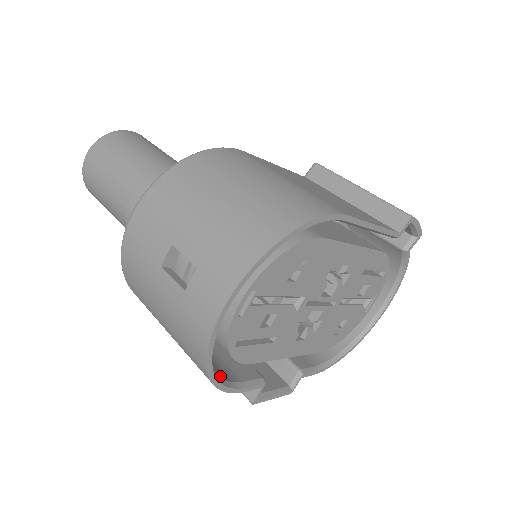
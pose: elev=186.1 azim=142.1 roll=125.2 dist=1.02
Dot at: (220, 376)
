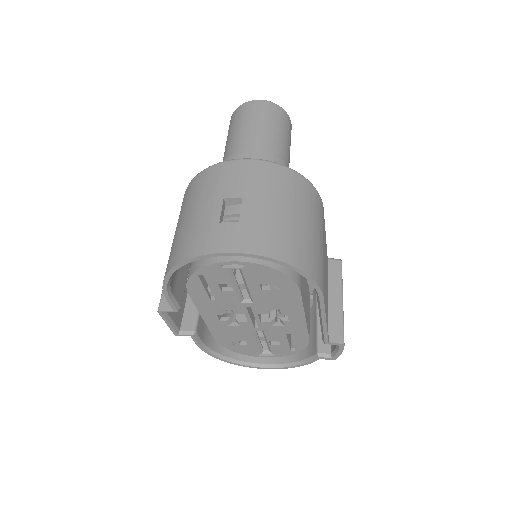
Dot at: occluded
